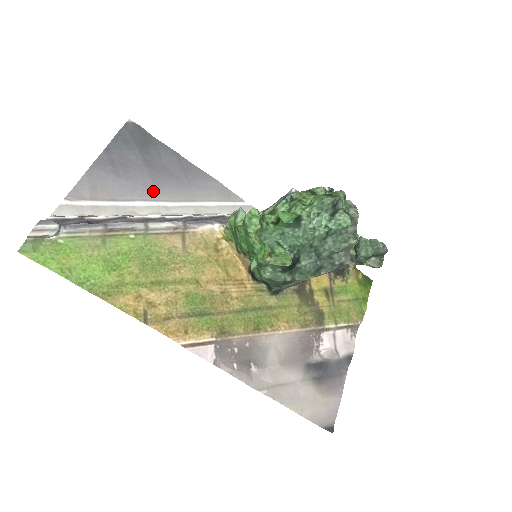
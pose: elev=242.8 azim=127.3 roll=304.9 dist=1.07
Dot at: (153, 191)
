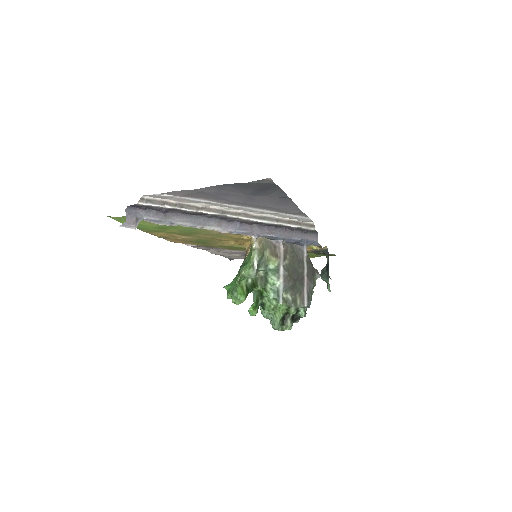
Dot at: (238, 203)
